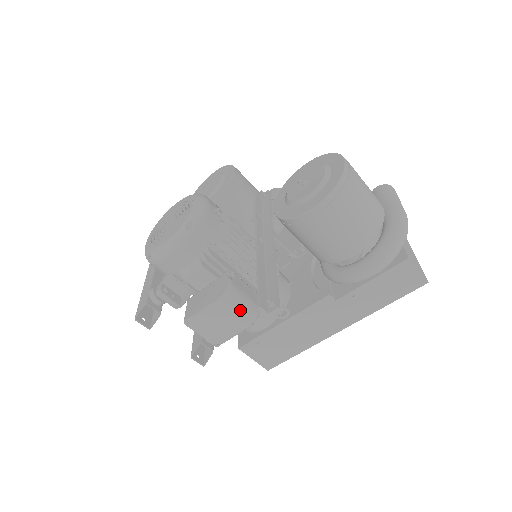
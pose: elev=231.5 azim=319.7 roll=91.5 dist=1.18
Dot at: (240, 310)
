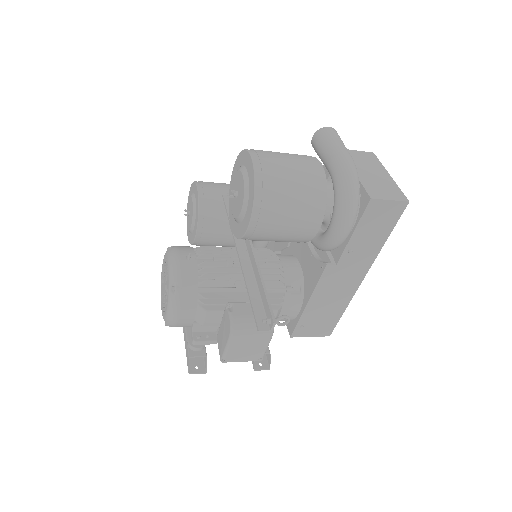
Dot at: (253, 332)
